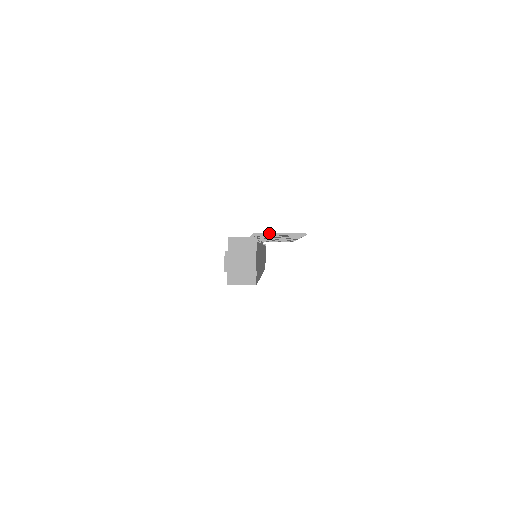
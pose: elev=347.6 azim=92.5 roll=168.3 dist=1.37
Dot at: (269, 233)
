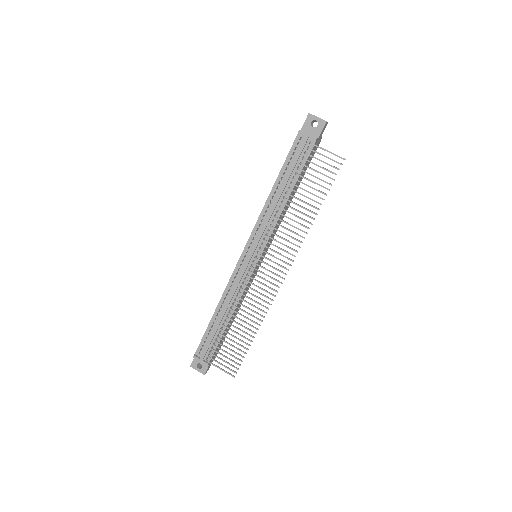
Dot at: (215, 366)
